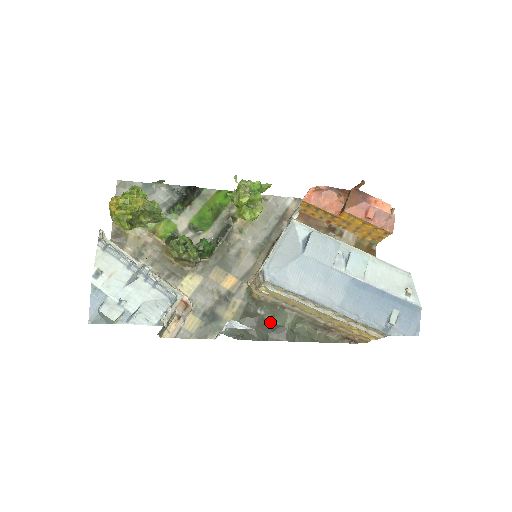
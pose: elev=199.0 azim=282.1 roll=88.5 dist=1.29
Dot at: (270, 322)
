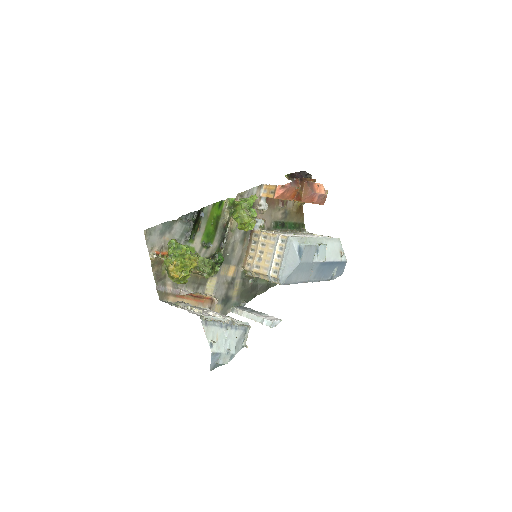
Dot at: (256, 284)
